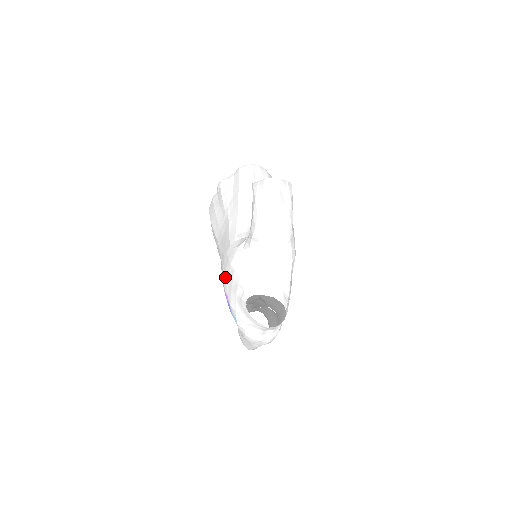
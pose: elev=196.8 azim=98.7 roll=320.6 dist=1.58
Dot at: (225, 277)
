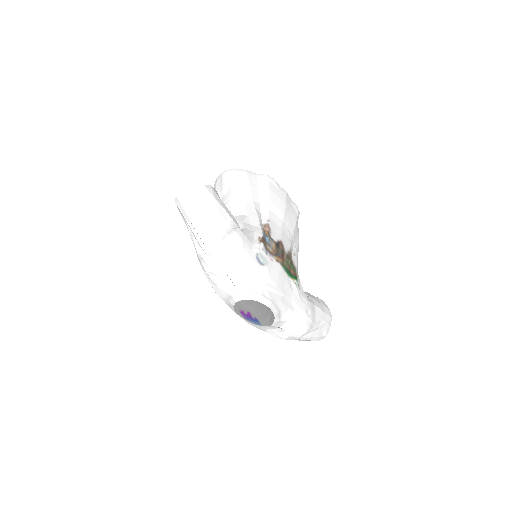
Dot at: occluded
